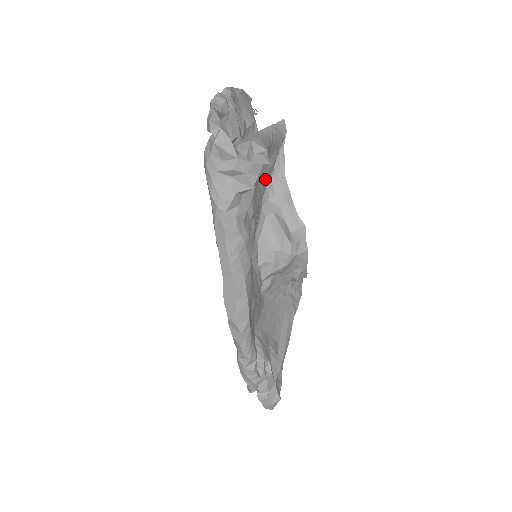
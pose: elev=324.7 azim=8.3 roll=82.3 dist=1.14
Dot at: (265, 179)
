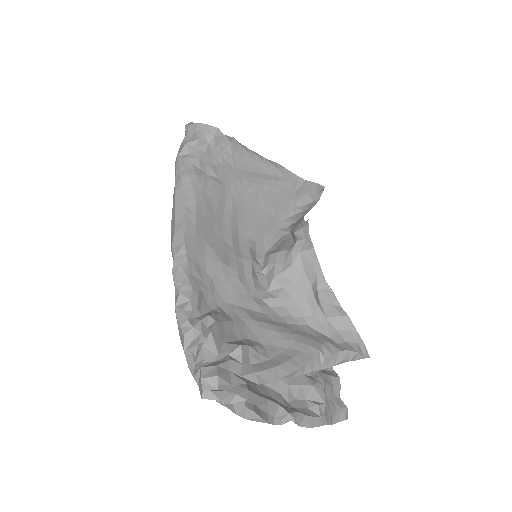
Dot at: (254, 179)
